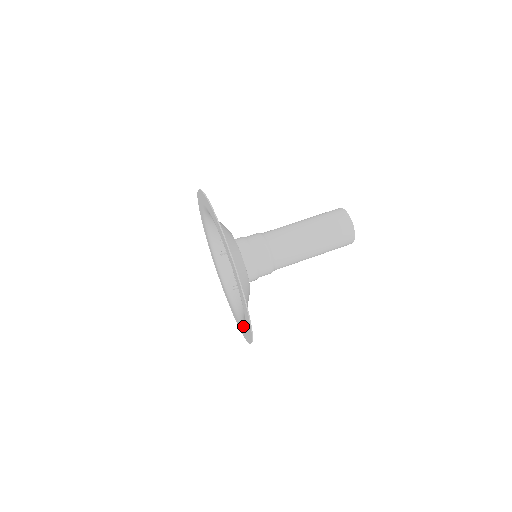
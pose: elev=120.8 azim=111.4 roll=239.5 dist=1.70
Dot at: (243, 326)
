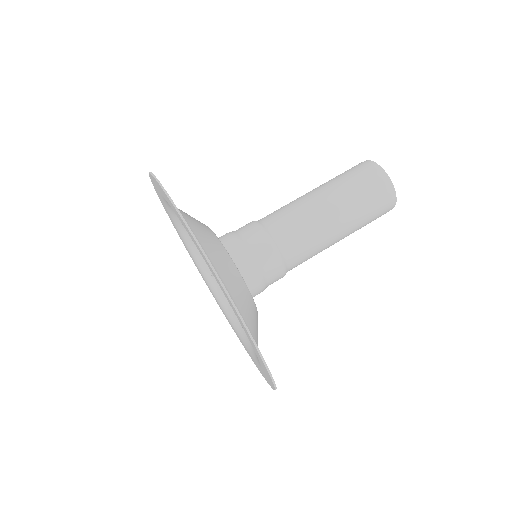
Dot at: (223, 311)
